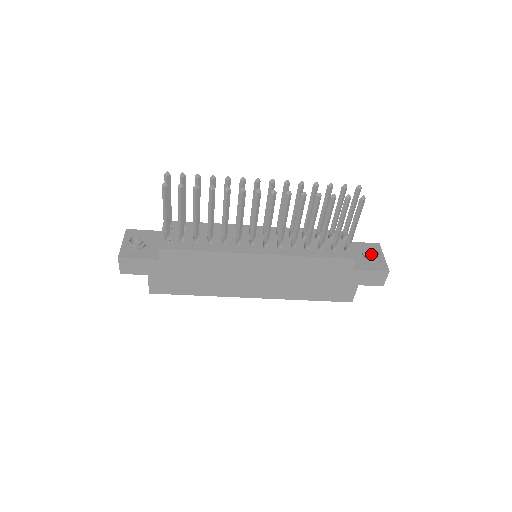
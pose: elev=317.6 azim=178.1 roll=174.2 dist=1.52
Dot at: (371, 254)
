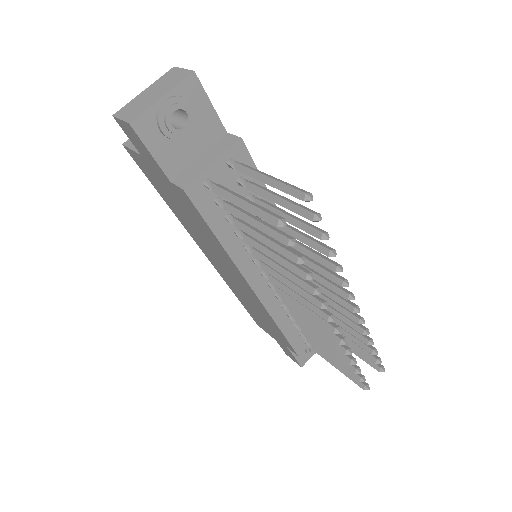
Dot at: occluded
